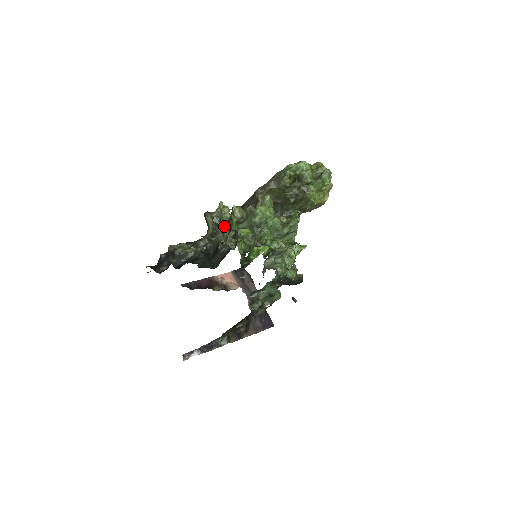
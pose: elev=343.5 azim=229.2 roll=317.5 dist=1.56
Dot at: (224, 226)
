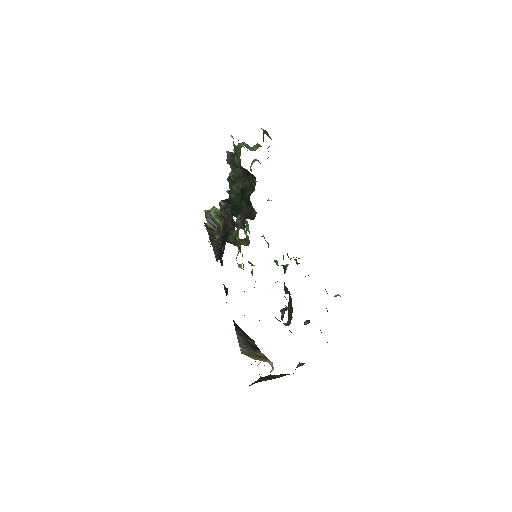
Dot at: occluded
